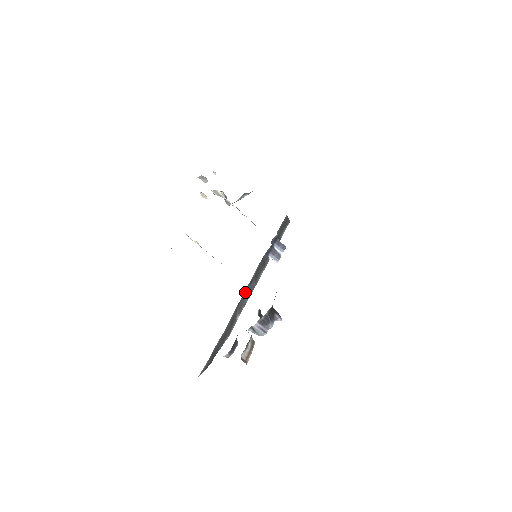
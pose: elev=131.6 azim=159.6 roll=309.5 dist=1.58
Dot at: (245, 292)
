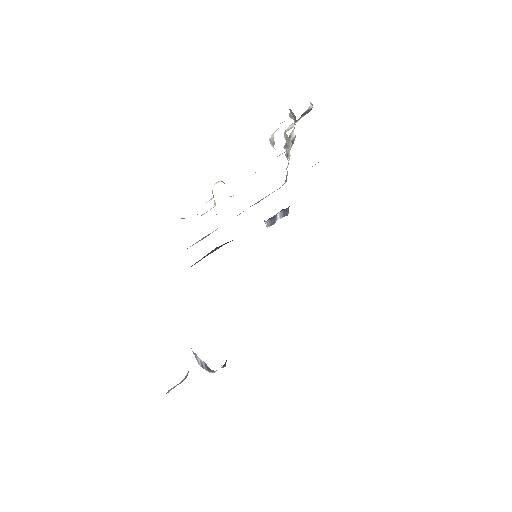
Dot at: (214, 249)
